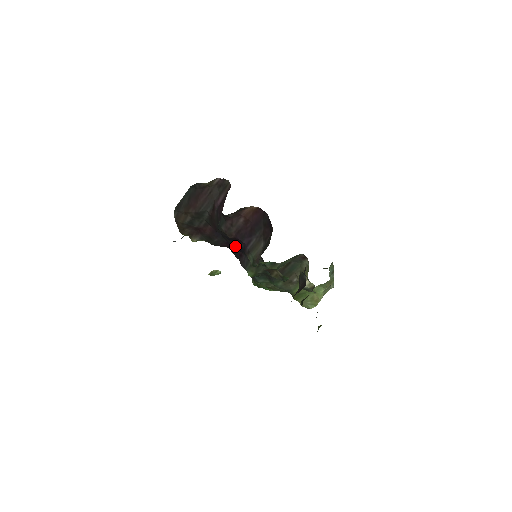
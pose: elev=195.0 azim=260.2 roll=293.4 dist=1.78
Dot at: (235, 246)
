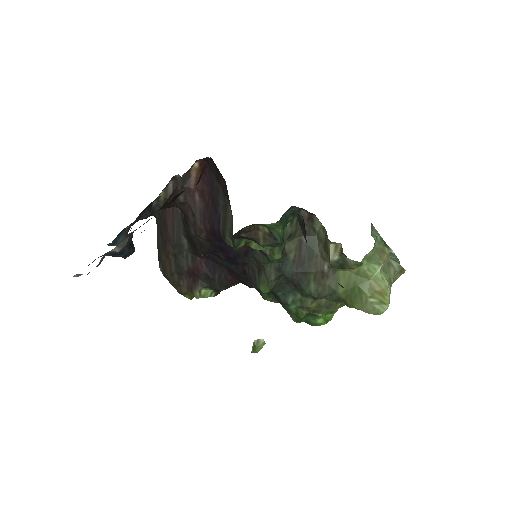
Dot at: (228, 259)
